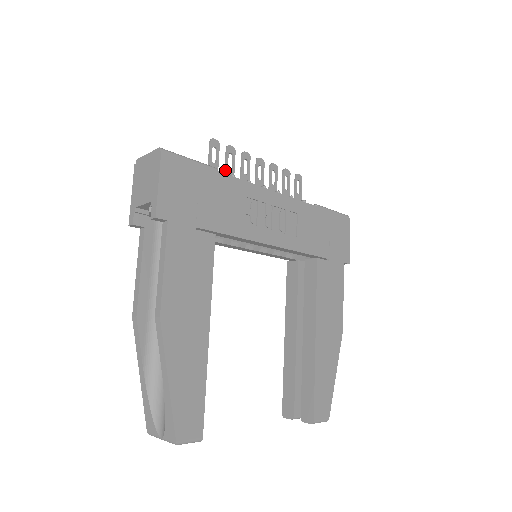
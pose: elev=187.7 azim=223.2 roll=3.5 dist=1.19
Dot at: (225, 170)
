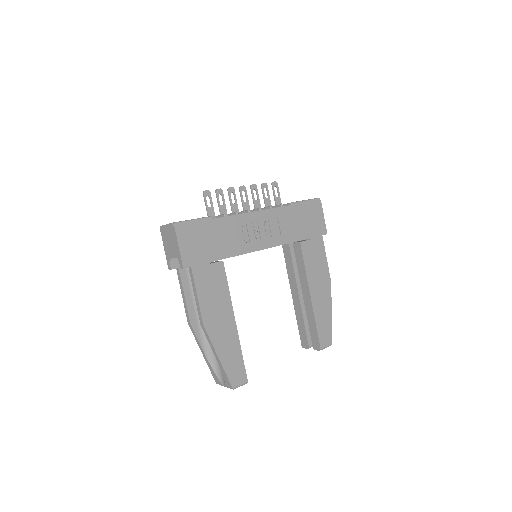
Dot at: (219, 208)
